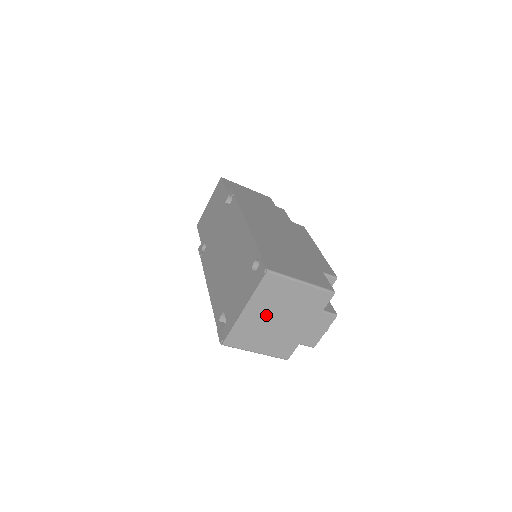
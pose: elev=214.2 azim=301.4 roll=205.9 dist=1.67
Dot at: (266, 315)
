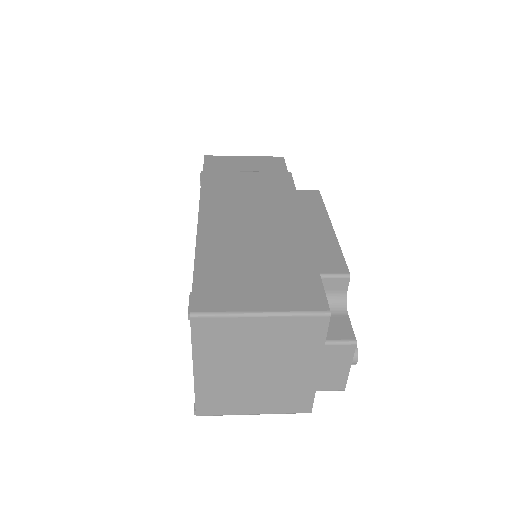
Dot at: (234, 369)
